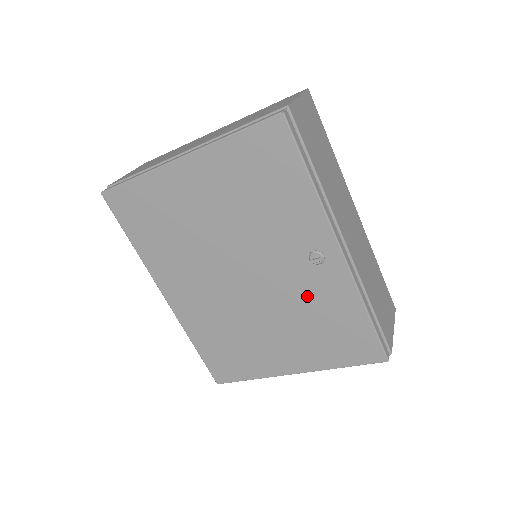
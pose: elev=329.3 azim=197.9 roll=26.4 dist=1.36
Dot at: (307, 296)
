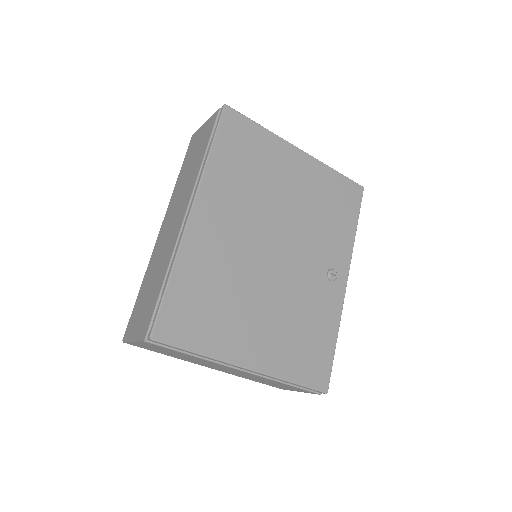
Dot at: (309, 298)
